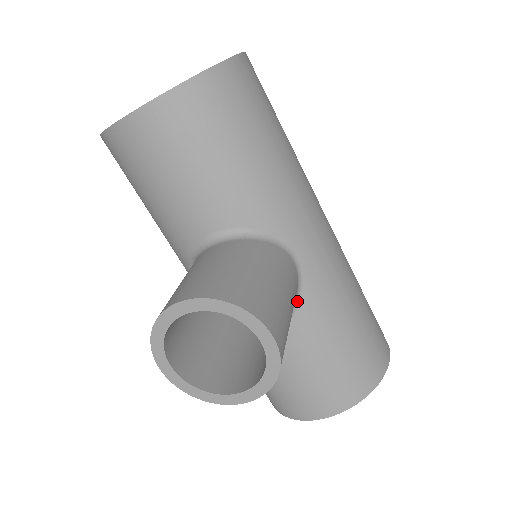
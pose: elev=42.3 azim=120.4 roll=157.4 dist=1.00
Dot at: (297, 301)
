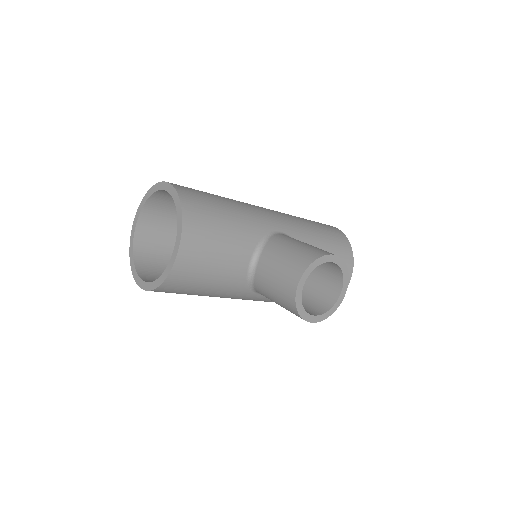
Dot at: occluded
